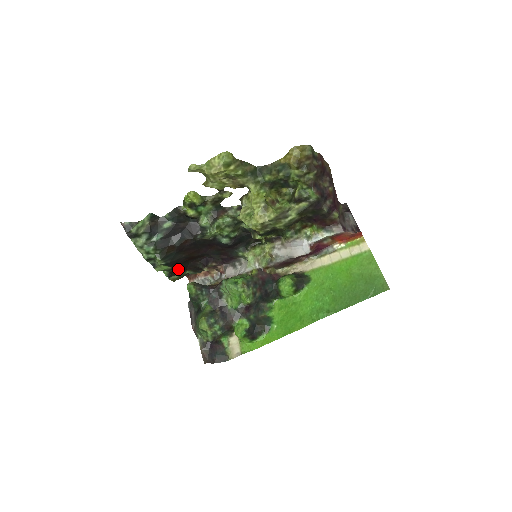
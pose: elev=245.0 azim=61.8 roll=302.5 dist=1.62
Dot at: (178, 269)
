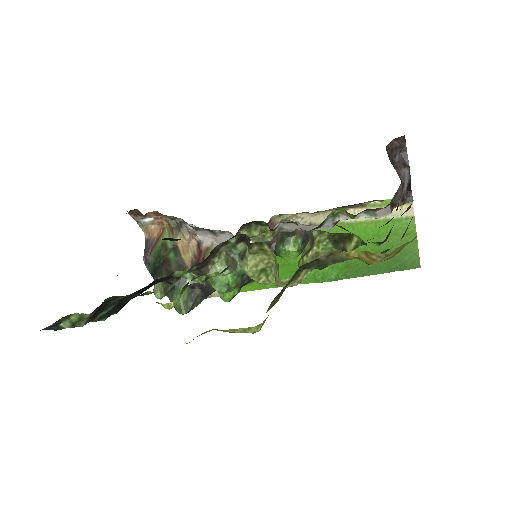
Dot at: occluded
